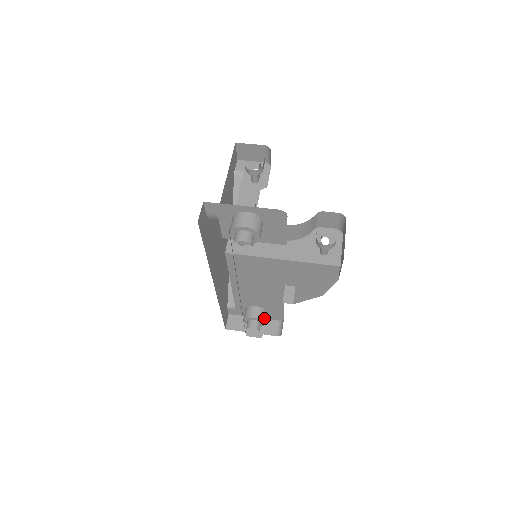
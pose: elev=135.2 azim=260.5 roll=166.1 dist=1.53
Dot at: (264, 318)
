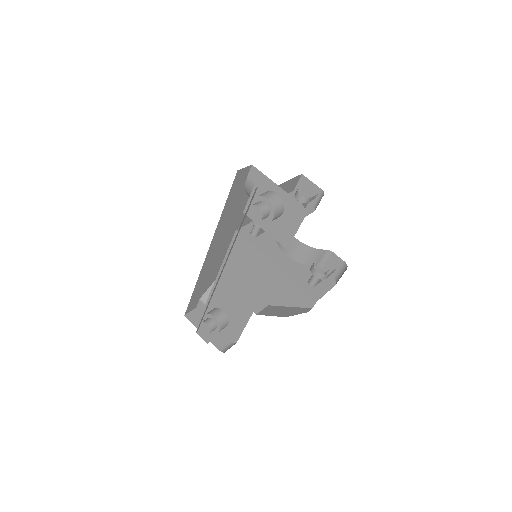
Dot at: (222, 325)
